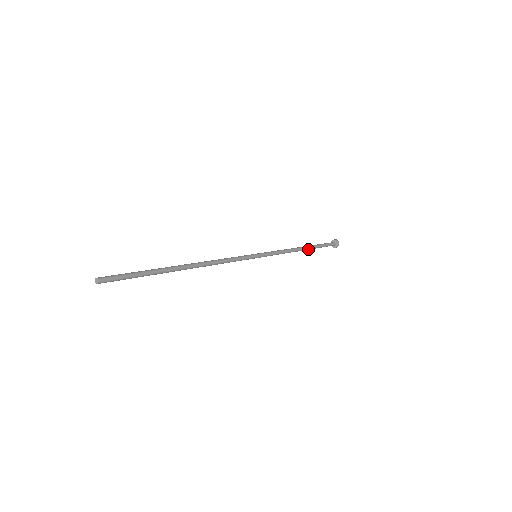
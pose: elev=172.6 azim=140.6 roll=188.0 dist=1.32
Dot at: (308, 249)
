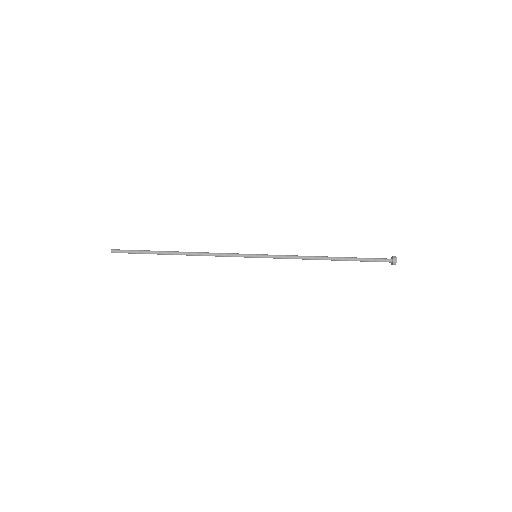
Dot at: (337, 260)
